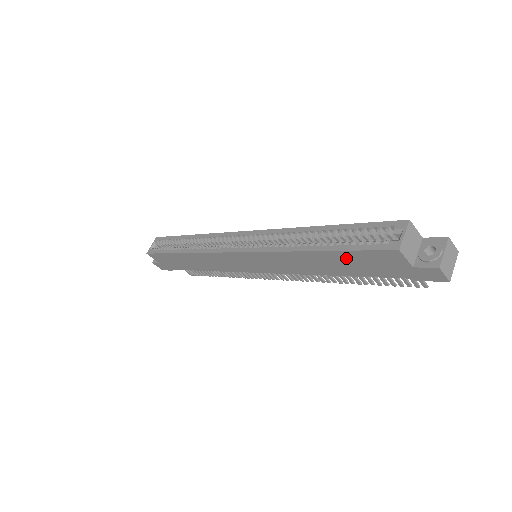
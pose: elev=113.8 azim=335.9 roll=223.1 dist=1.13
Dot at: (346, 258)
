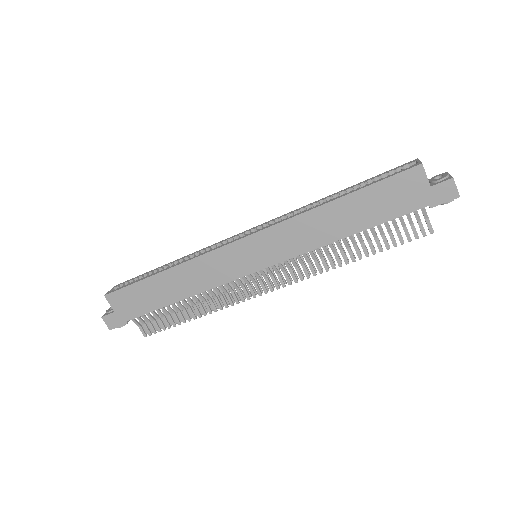
Dot at: (370, 197)
